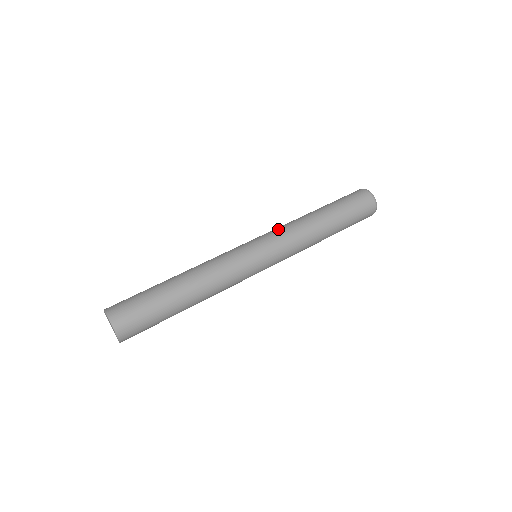
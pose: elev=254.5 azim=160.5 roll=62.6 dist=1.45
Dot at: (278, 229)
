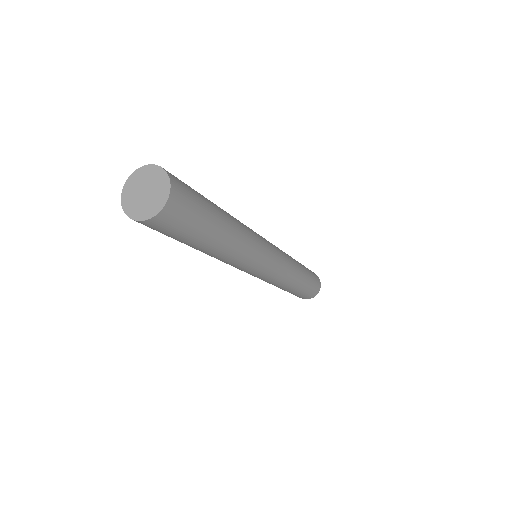
Dot at: occluded
